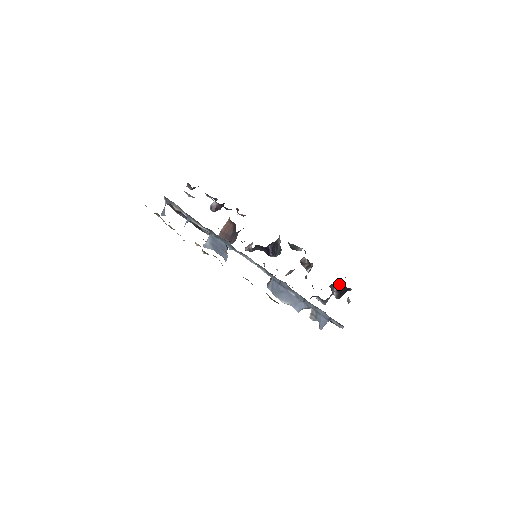
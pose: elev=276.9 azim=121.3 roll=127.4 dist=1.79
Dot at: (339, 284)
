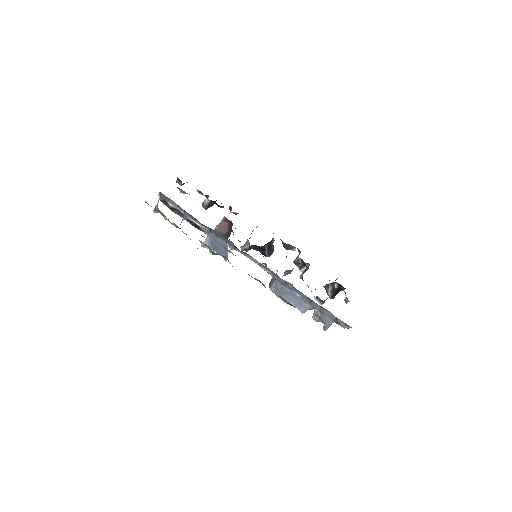
Dot at: (334, 284)
